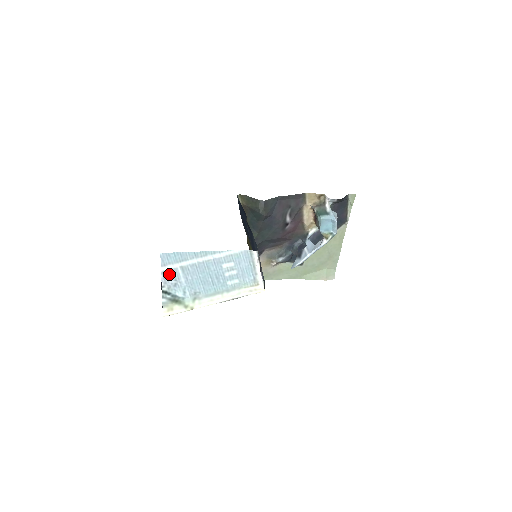
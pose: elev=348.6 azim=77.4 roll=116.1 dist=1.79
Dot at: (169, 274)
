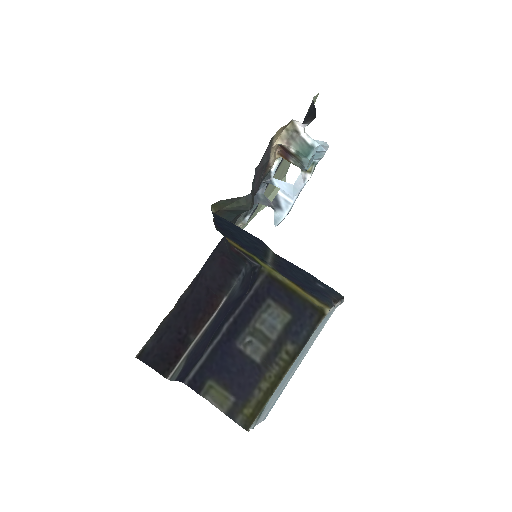
Dot at: (264, 413)
